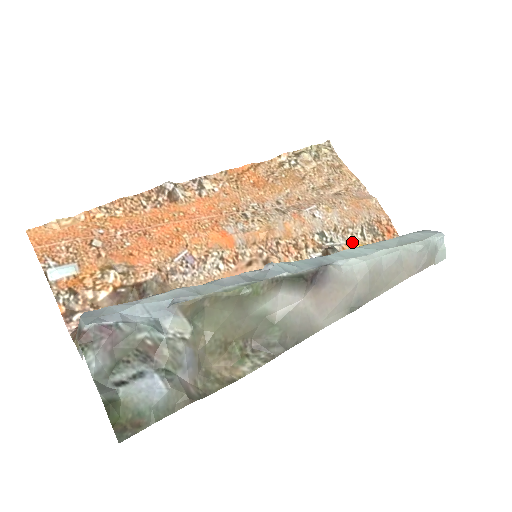
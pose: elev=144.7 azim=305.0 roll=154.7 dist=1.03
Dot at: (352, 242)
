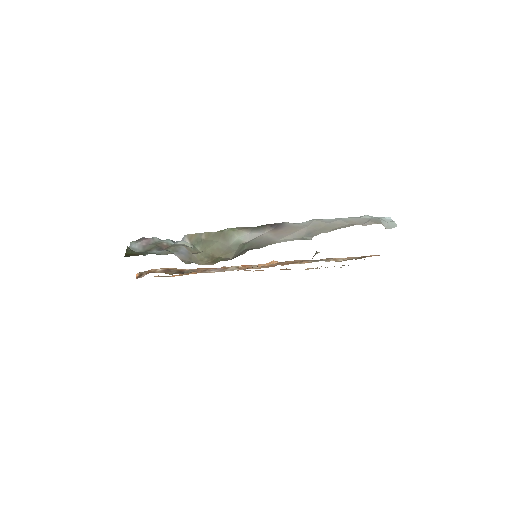
Dot at: (340, 261)
